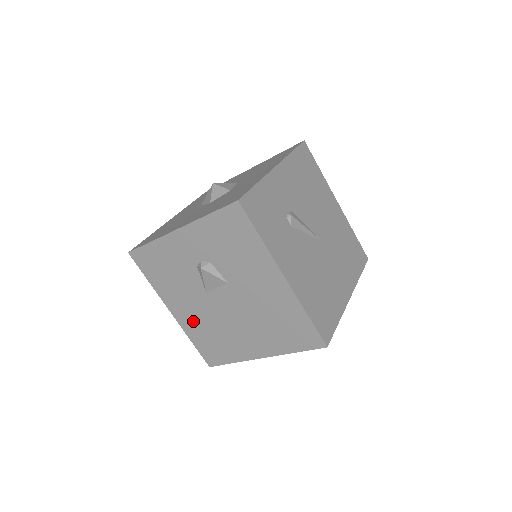
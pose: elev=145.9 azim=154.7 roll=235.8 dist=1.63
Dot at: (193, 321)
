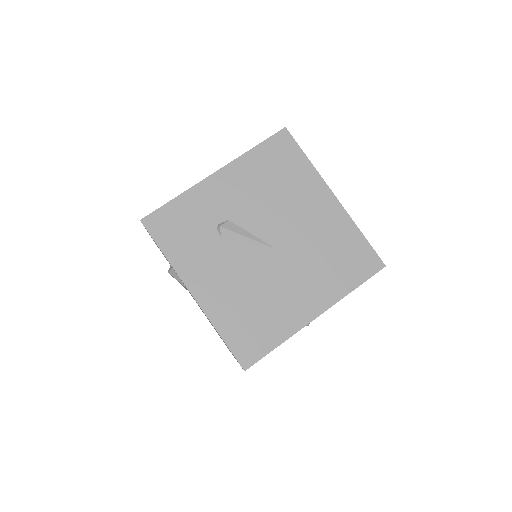
Dot at: occluded
